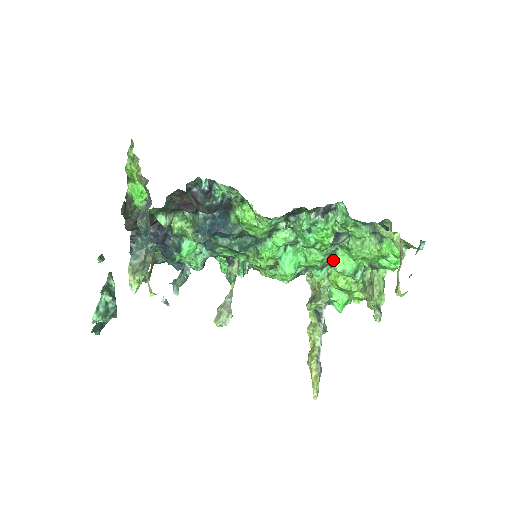
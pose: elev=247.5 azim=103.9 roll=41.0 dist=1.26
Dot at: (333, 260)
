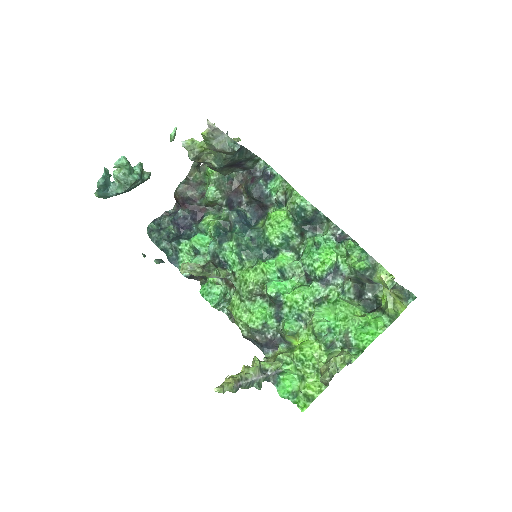
Dot at: (314, 310)
